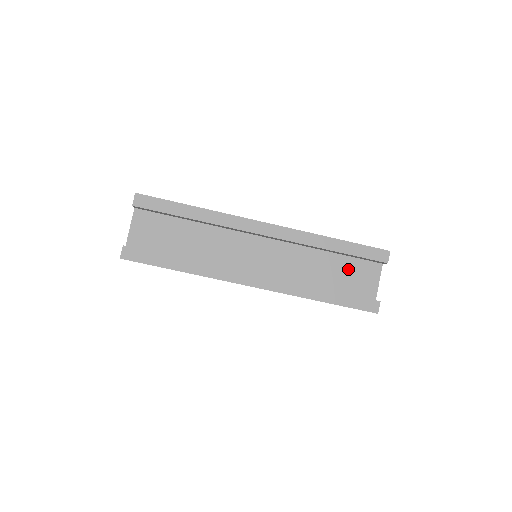
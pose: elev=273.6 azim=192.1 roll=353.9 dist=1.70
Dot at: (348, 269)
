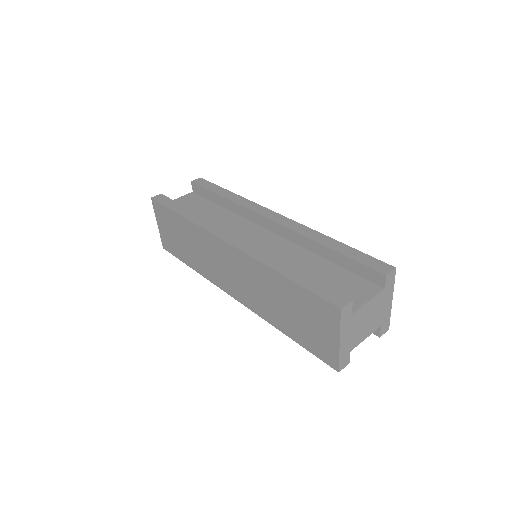
Dot at: (337, 278)
